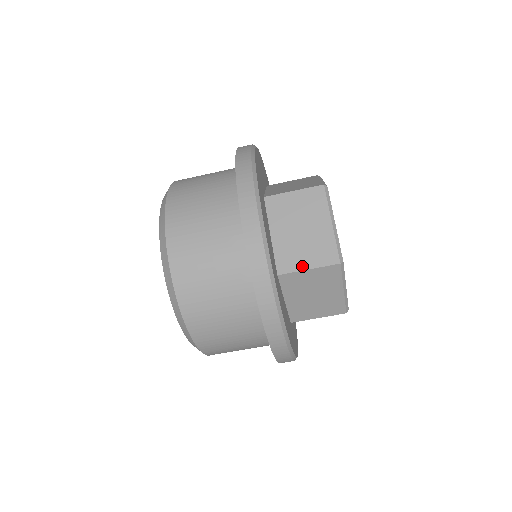
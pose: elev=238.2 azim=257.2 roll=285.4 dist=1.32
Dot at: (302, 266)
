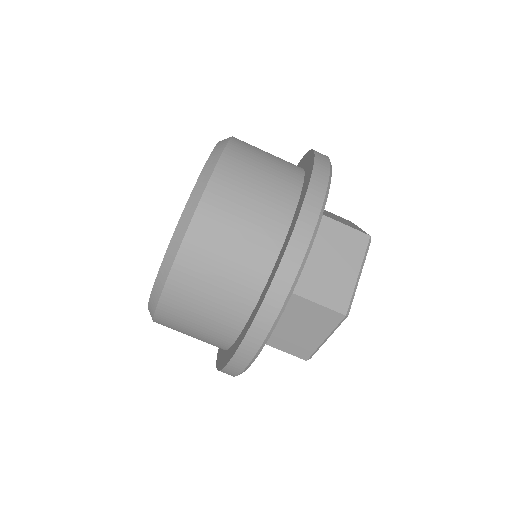
Dot at: (311, 296)
